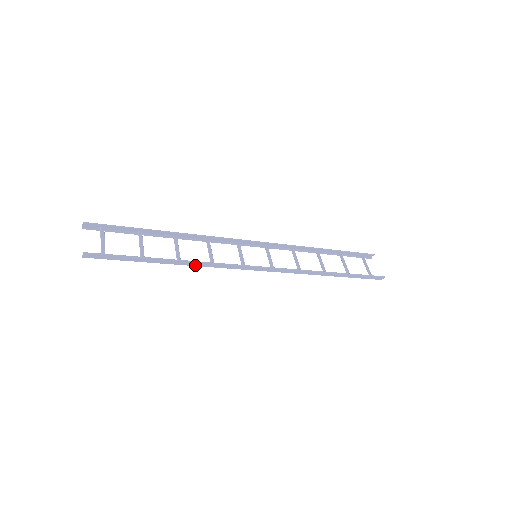
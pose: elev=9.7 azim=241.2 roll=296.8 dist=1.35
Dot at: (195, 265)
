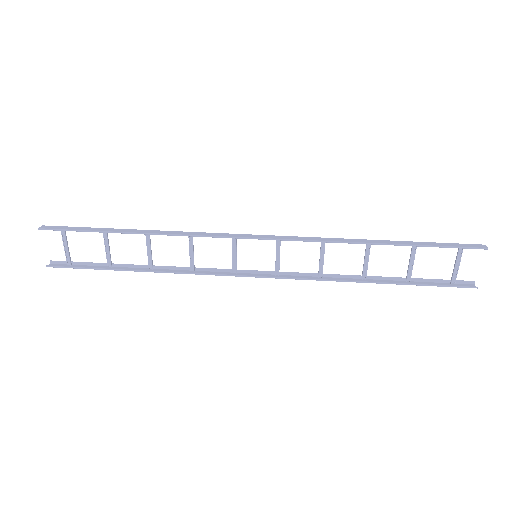
Dot at: (170, 270)
